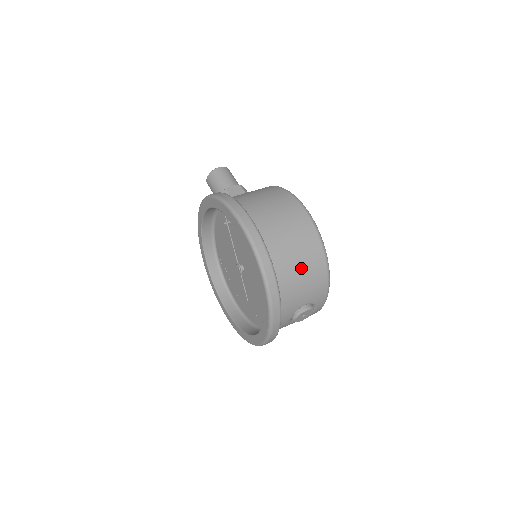
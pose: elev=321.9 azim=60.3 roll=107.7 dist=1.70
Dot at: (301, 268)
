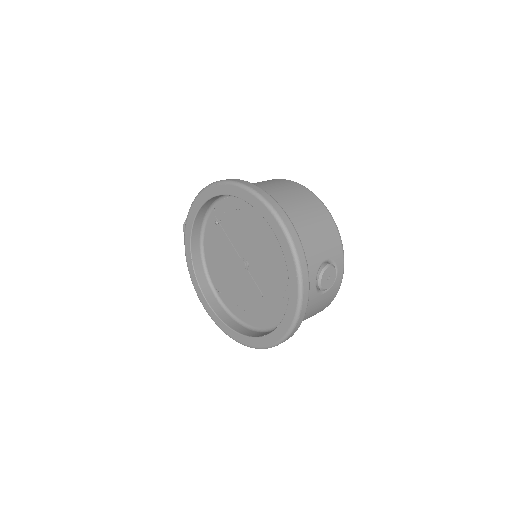
Dot at: (308, 216)
